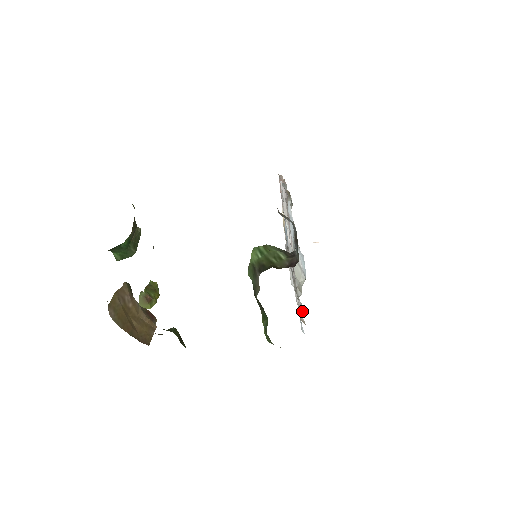
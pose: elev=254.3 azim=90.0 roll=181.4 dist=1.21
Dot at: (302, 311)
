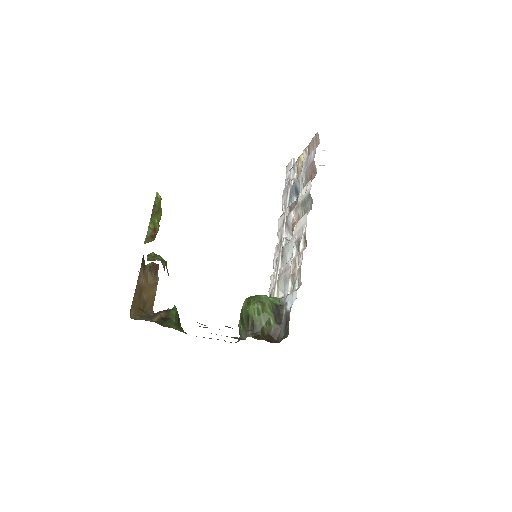
Dot at: occluded
